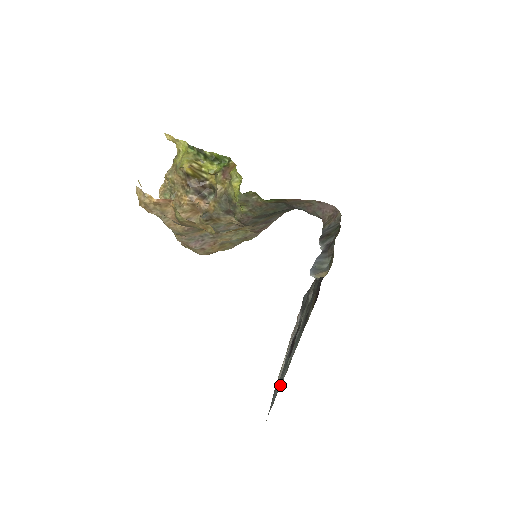
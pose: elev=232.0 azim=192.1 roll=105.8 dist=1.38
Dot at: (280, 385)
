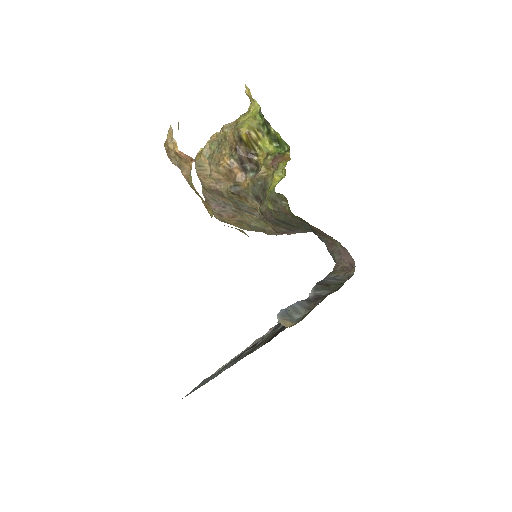
Dot at: (203, 384)
